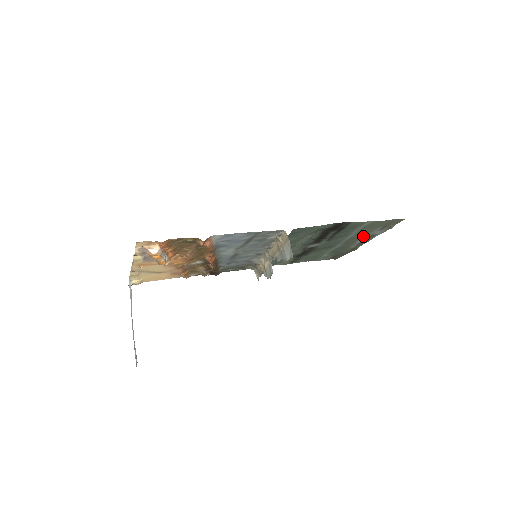
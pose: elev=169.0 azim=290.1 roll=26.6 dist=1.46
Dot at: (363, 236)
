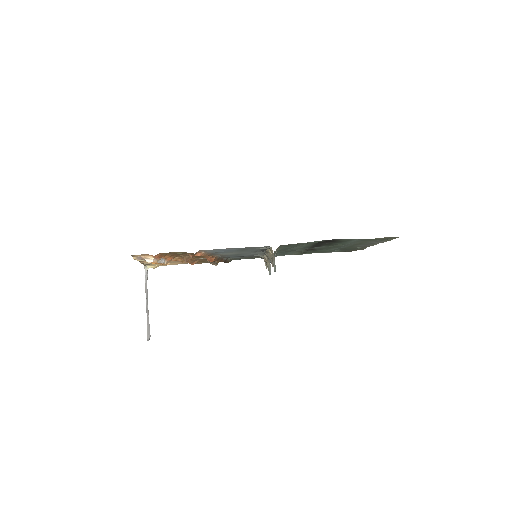
Dot at: (364, 243)
